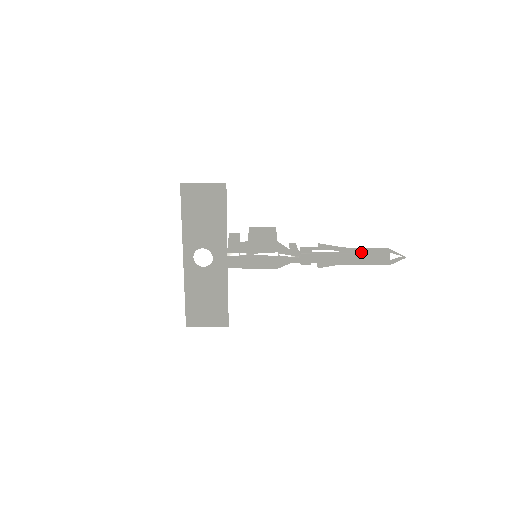
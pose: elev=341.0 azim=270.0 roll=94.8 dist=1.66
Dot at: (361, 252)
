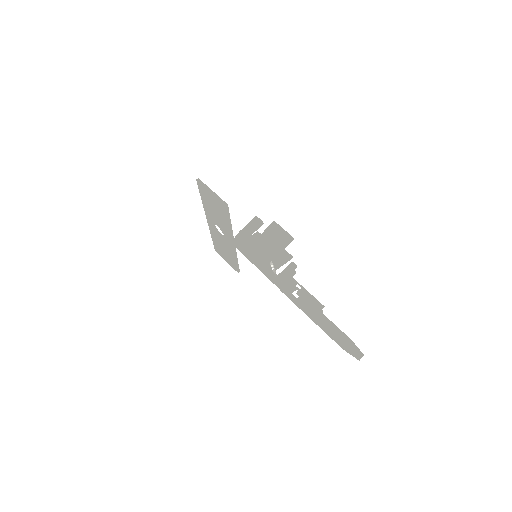
Dot at: (323, 326)
